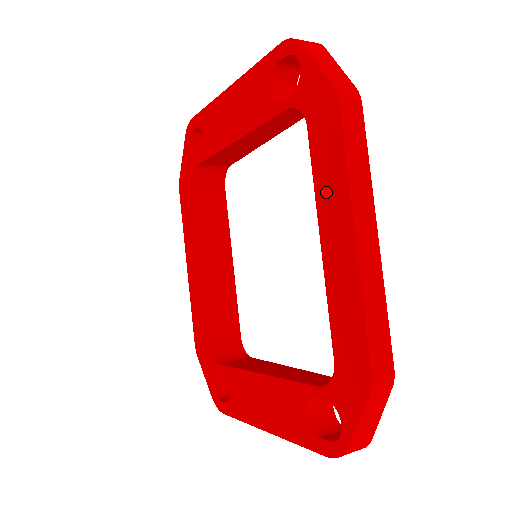
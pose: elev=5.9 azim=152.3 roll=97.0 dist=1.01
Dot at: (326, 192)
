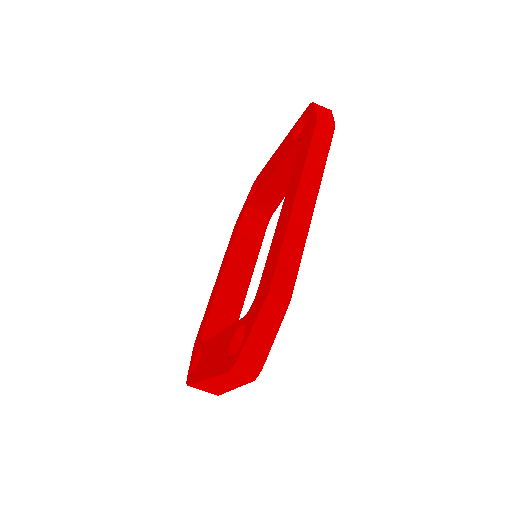
Dot at: (294, 178)
